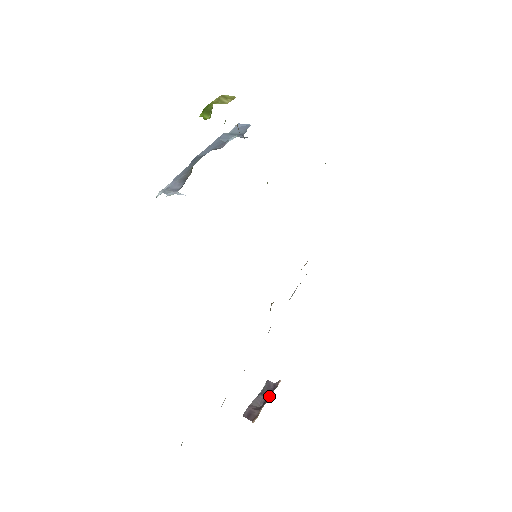
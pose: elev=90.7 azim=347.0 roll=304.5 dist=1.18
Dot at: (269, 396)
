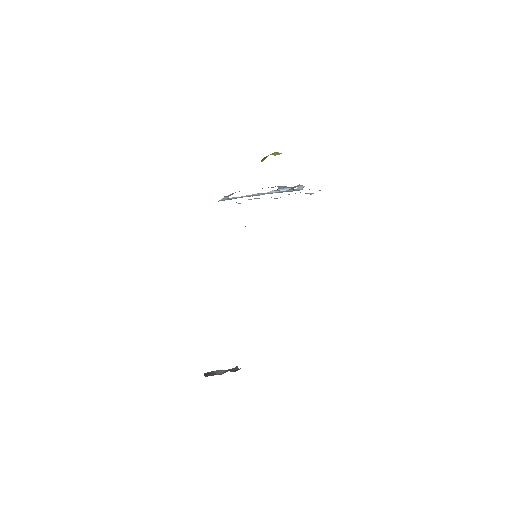
Dot at: occluded
